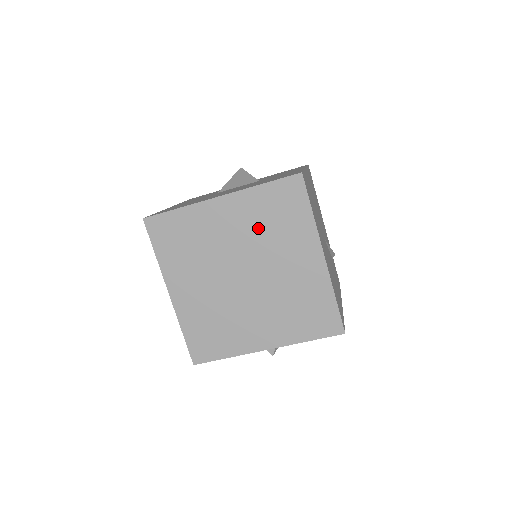
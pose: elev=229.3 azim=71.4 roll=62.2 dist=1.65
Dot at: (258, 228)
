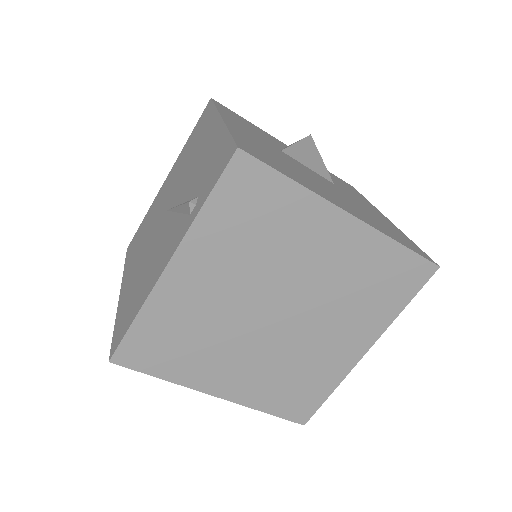
Dot at: (346, 281)
